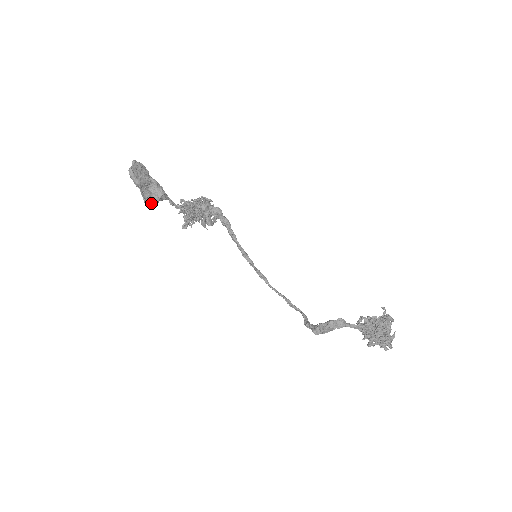
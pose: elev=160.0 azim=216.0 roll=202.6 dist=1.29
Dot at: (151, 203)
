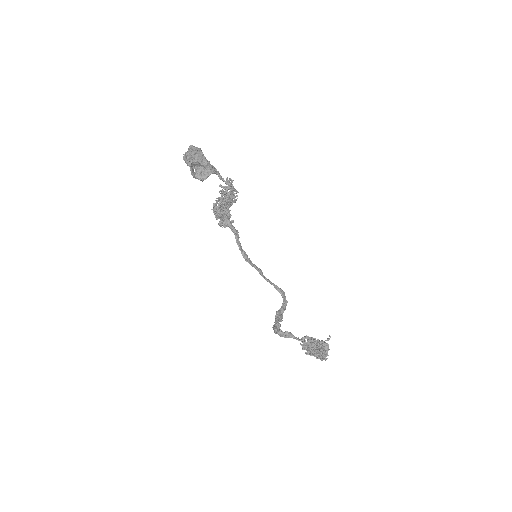
Dot at: (199, 179)
